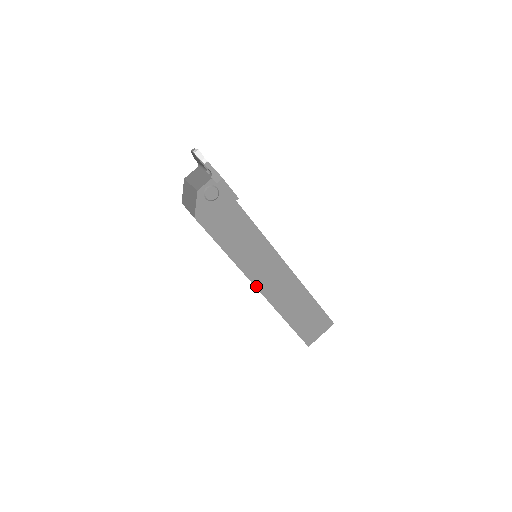
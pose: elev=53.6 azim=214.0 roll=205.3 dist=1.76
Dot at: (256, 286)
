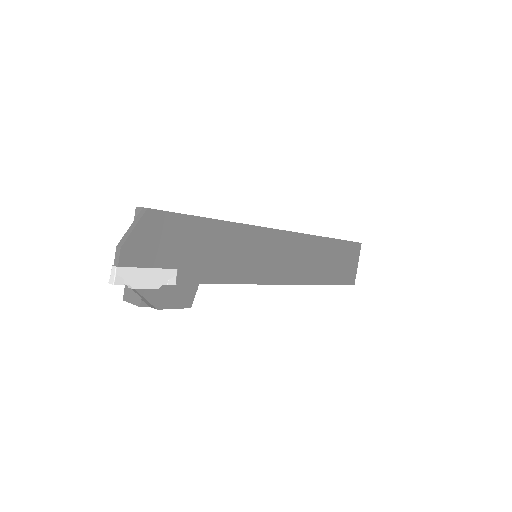
Dot at: occluded
